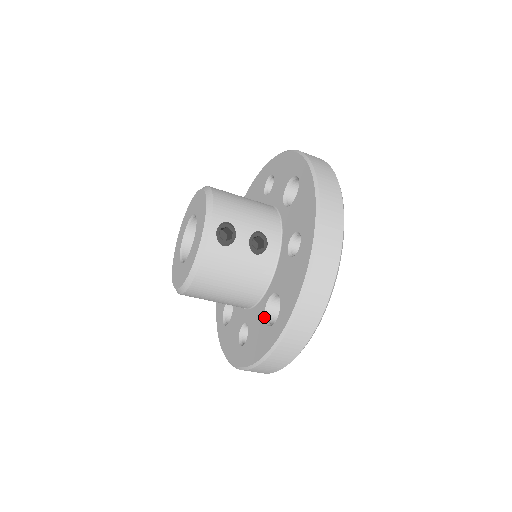
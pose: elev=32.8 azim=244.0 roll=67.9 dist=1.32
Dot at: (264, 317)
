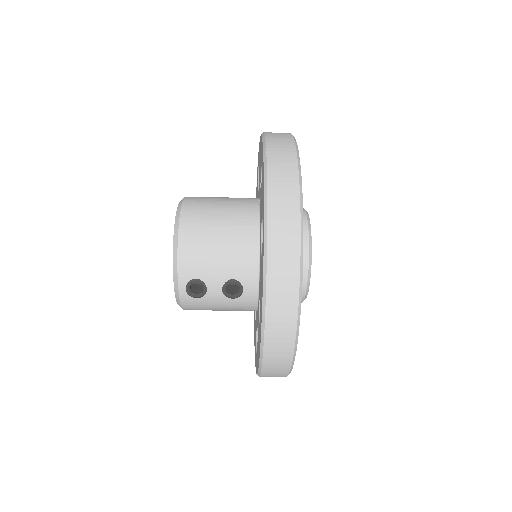
Dot at: (256, 334)
